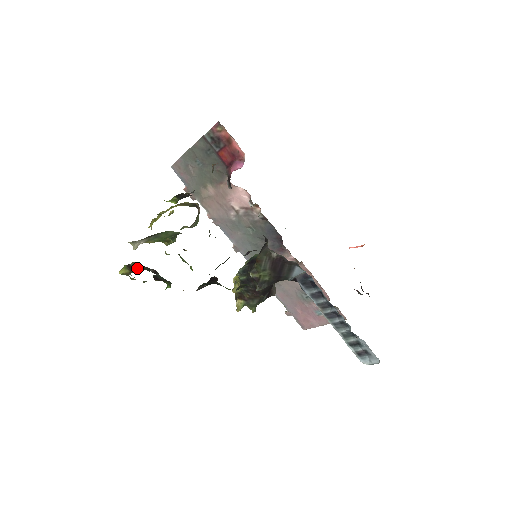
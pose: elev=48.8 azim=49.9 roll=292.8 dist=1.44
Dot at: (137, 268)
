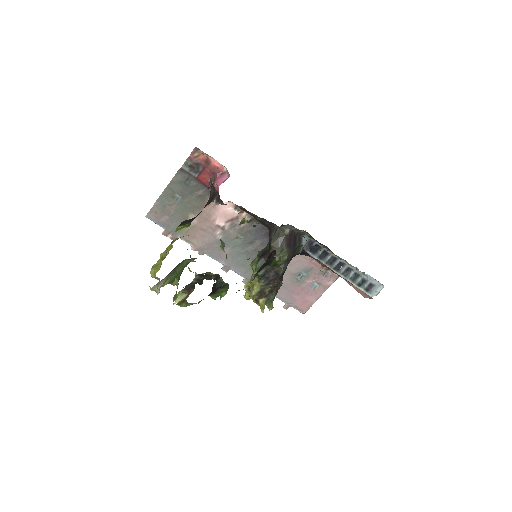
Dot at: (199, 283)
